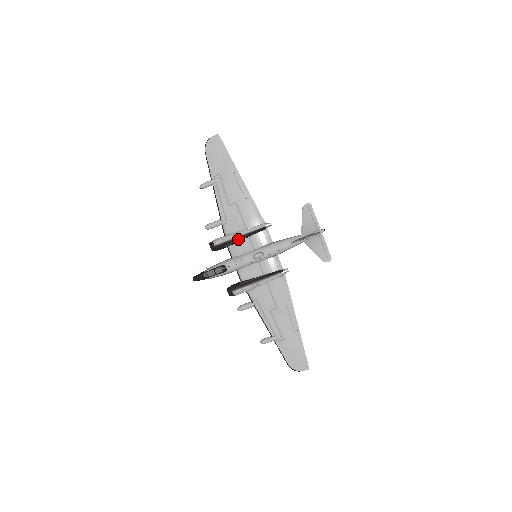
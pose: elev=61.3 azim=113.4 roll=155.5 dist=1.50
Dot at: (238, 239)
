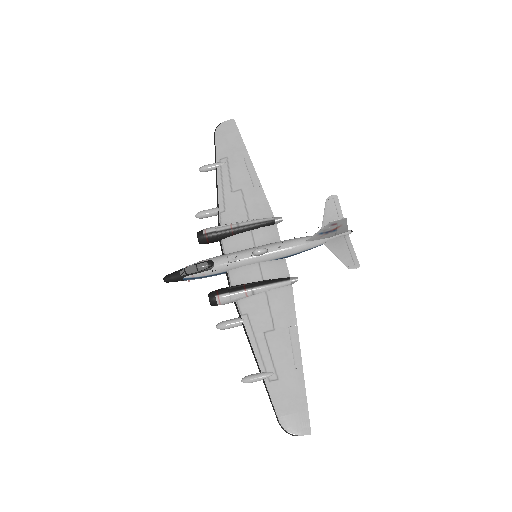
Dot at: (236, 230)
